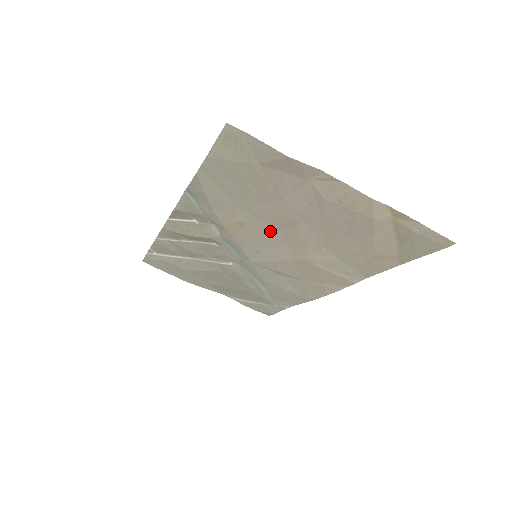
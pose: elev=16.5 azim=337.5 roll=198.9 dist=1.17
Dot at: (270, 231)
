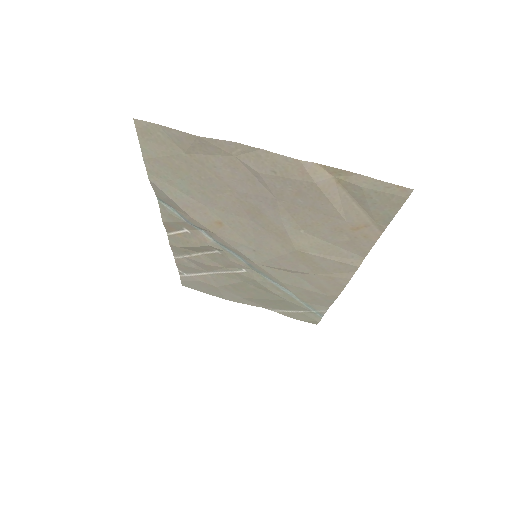
Dot at: (247, 224)
